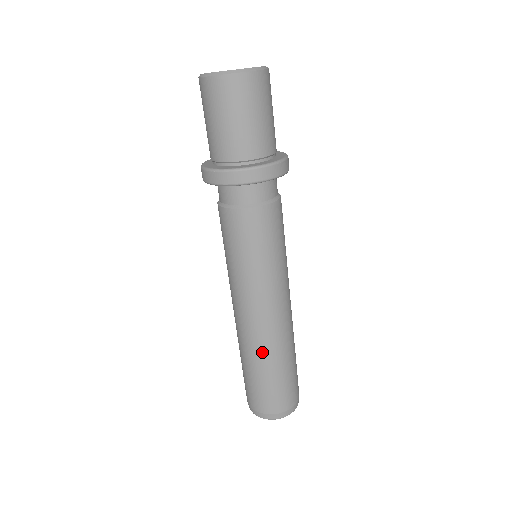
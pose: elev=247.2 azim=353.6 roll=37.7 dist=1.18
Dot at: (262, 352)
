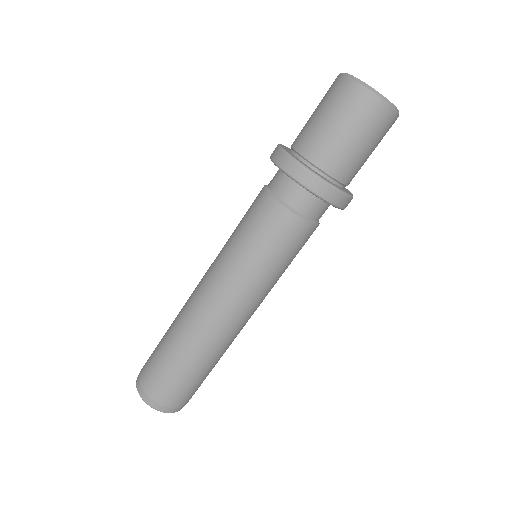
Dot at: (179, 322)
